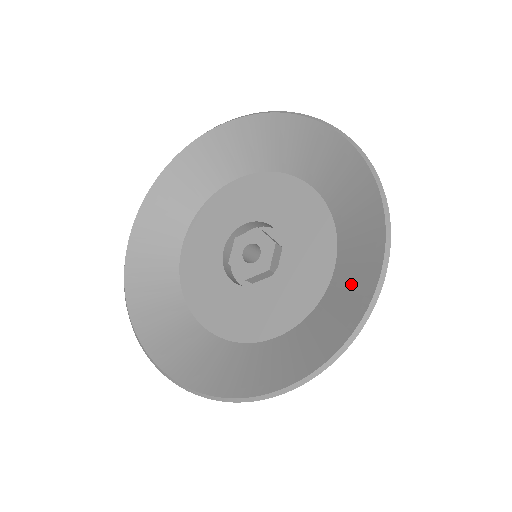
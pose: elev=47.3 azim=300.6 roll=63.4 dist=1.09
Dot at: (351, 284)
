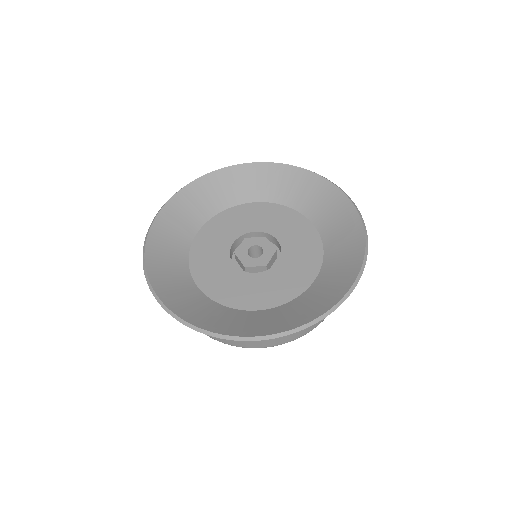
Dot at: (329, 287)
